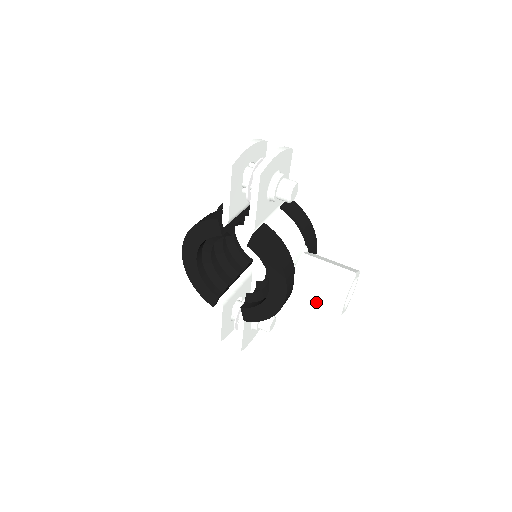
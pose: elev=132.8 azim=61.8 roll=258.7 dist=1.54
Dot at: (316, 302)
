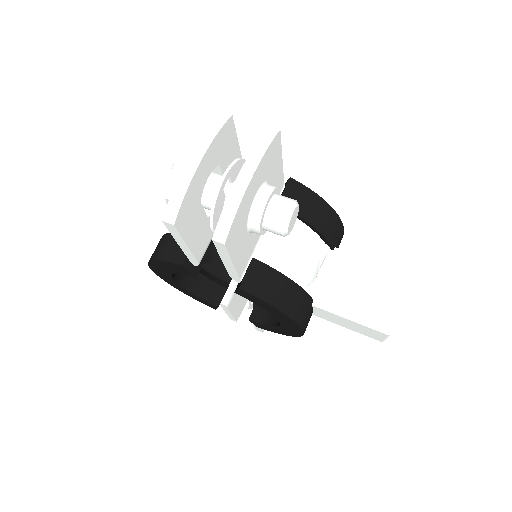
Dot at: (347, 327)
